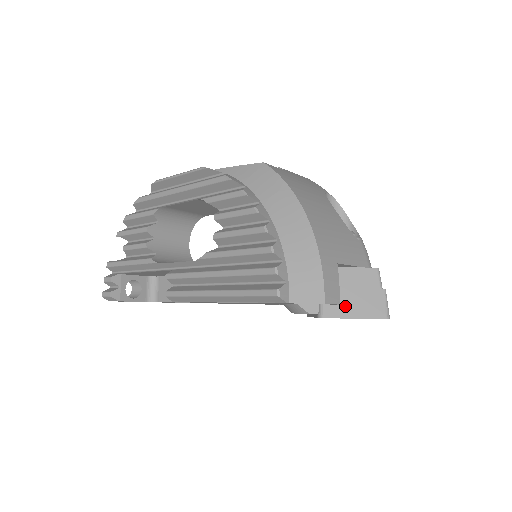
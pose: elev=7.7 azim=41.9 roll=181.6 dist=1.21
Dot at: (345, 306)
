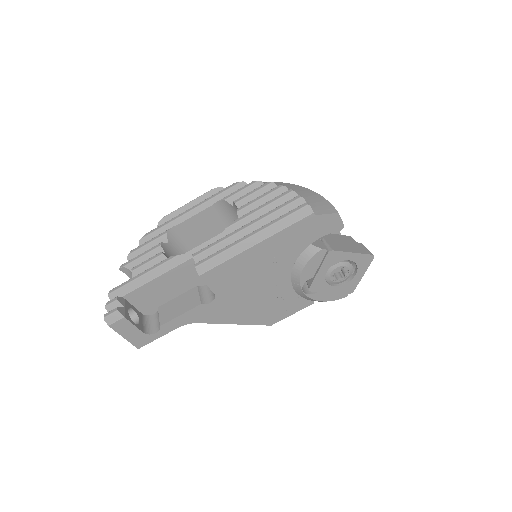
Dot at: (343, 247)
